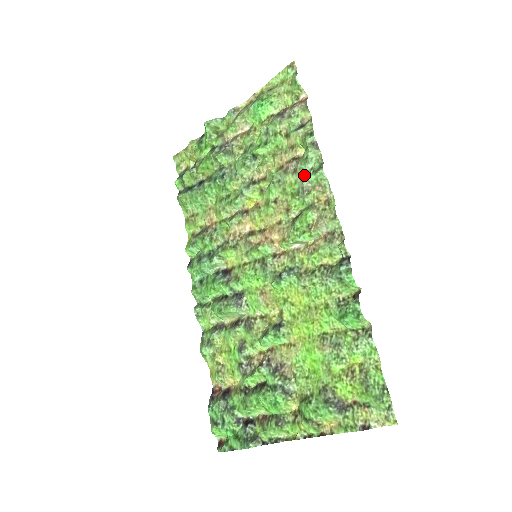
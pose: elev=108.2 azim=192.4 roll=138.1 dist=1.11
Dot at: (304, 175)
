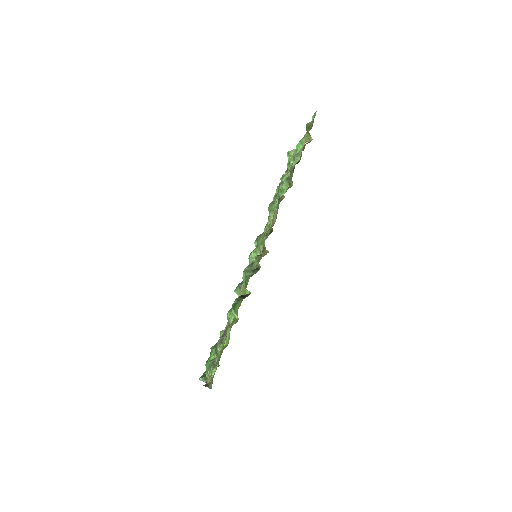
Dot at: occluded
